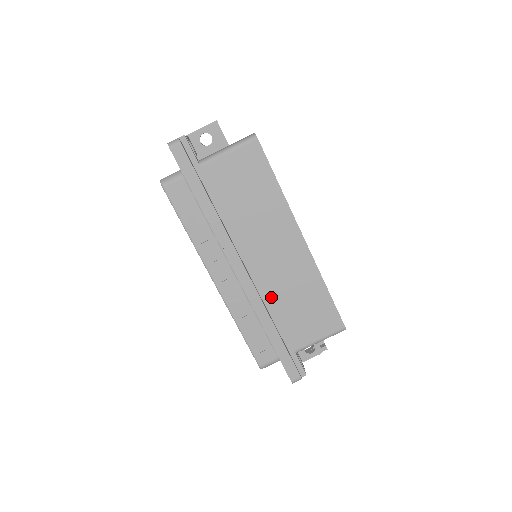
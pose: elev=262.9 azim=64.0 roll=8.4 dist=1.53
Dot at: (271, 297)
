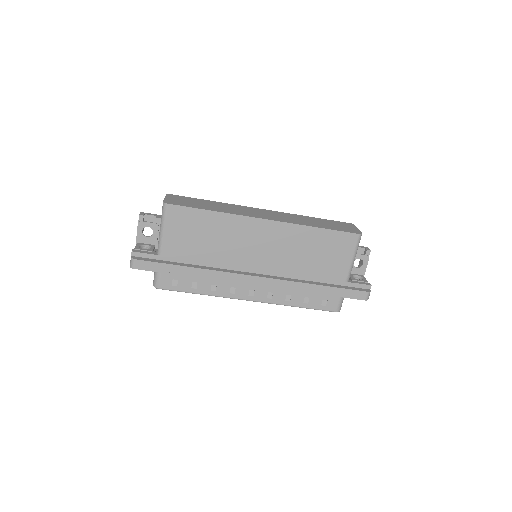
Dot at: (291, 271)
